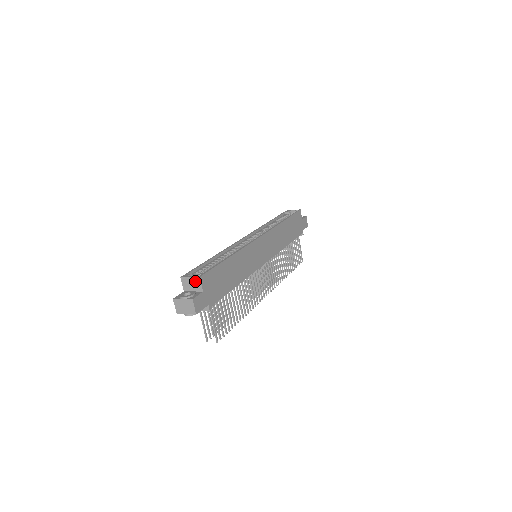
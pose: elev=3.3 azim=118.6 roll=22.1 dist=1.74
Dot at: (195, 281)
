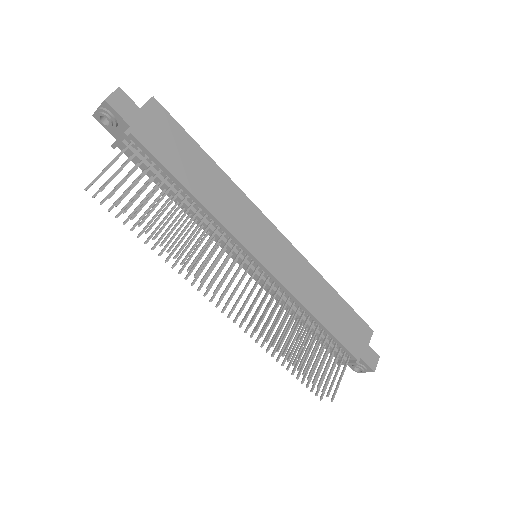
Dot at: occluded
